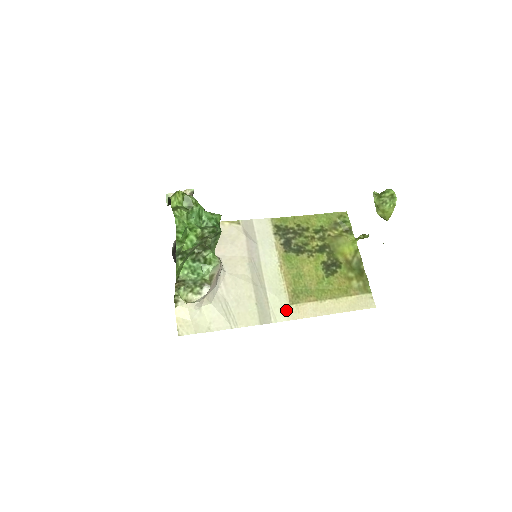
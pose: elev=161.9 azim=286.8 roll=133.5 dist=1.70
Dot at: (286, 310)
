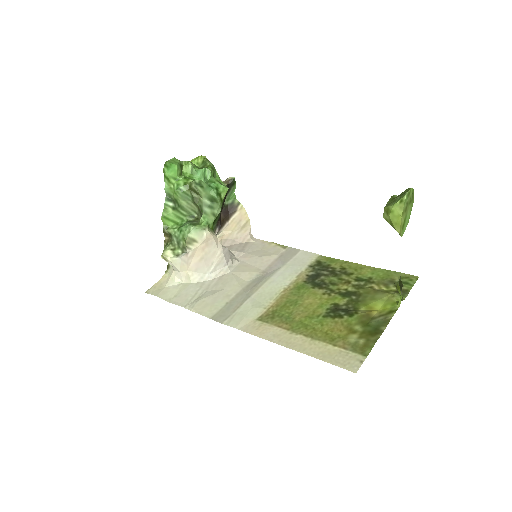
Dot at: (247, 321)
